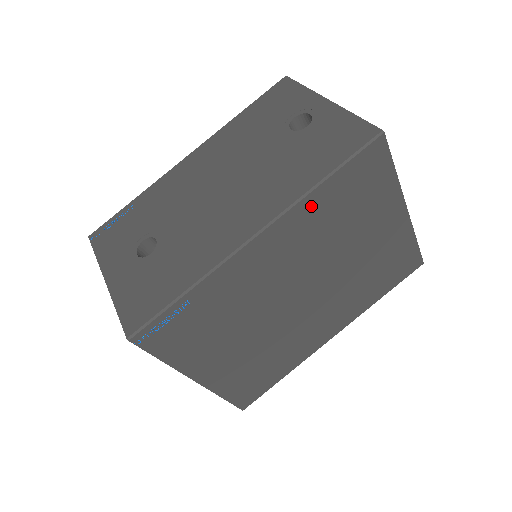
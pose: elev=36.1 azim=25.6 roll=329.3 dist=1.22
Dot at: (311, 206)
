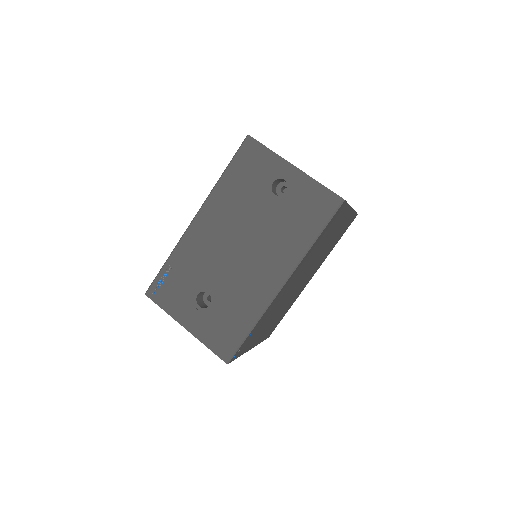
Dot at: (309, 253)
